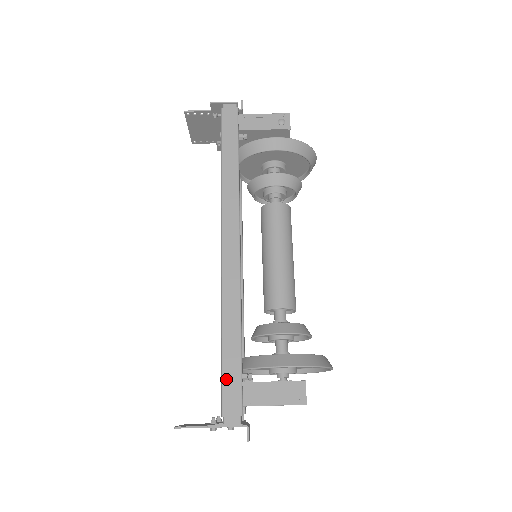
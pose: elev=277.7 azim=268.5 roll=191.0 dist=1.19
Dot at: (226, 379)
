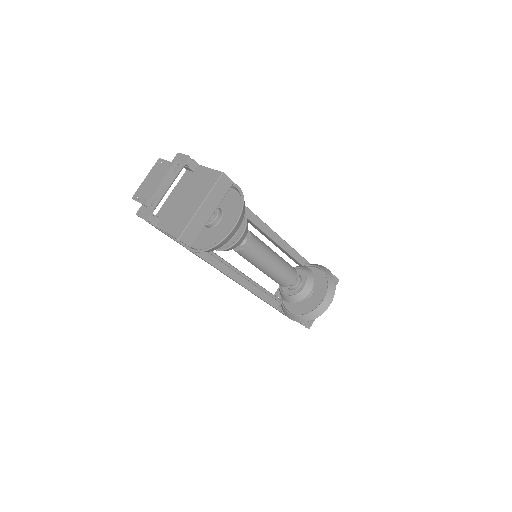
Dot at: occluded
